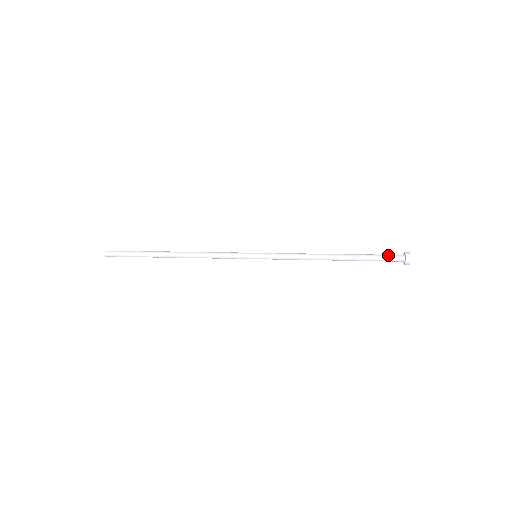
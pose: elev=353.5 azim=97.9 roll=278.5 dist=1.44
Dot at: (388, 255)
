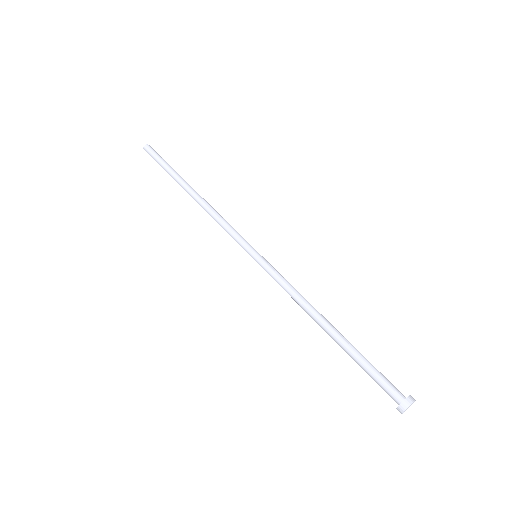
Dot at: (385, 381)
